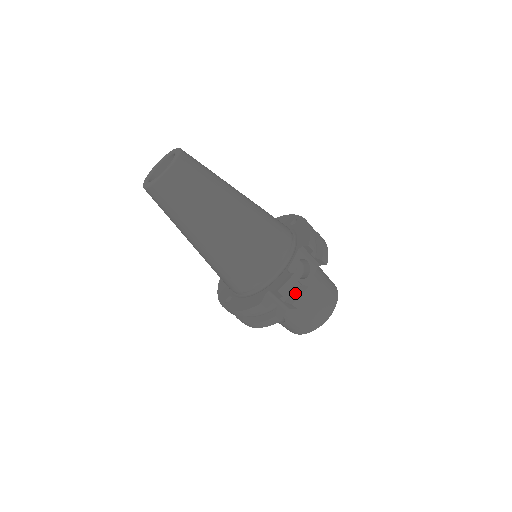
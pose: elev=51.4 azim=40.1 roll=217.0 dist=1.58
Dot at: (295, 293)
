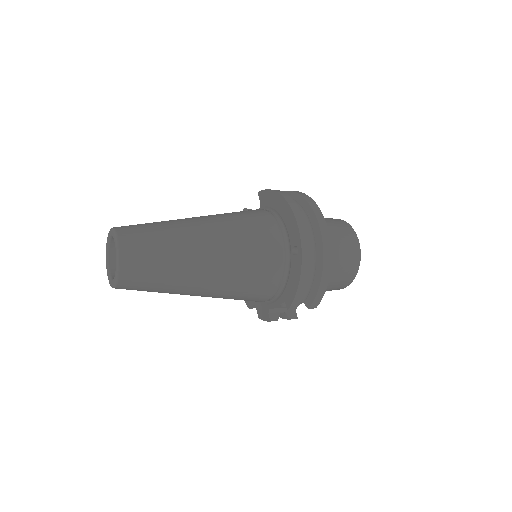
Dot at: (280, 314)
